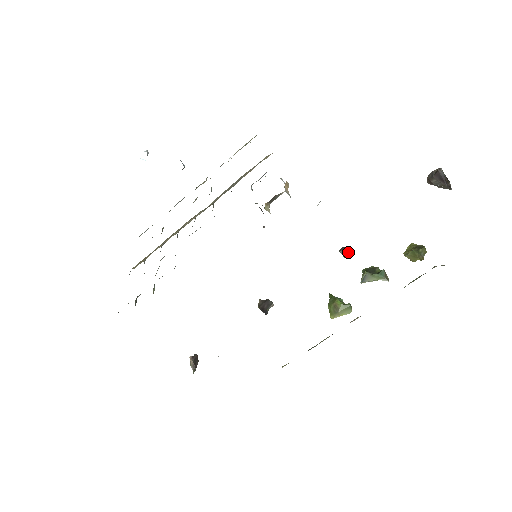
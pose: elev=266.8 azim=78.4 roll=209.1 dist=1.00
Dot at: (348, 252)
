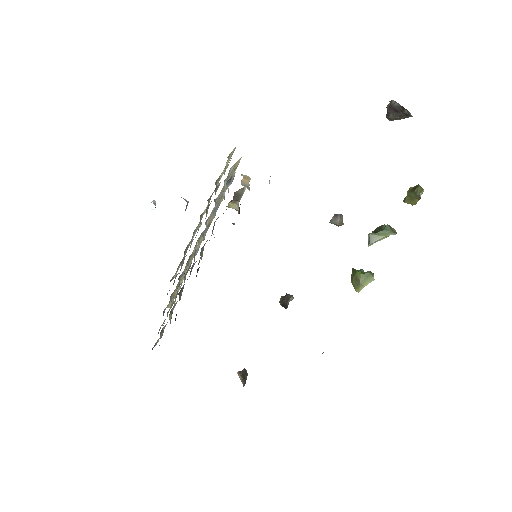
Dot at: (337, 219)
